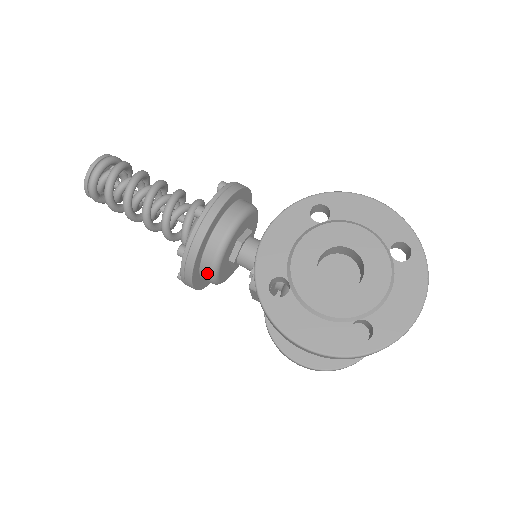
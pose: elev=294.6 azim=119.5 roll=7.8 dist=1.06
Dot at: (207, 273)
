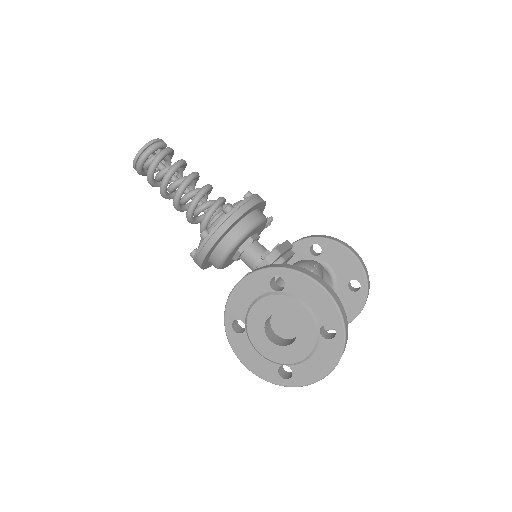
Dot at: occluded
